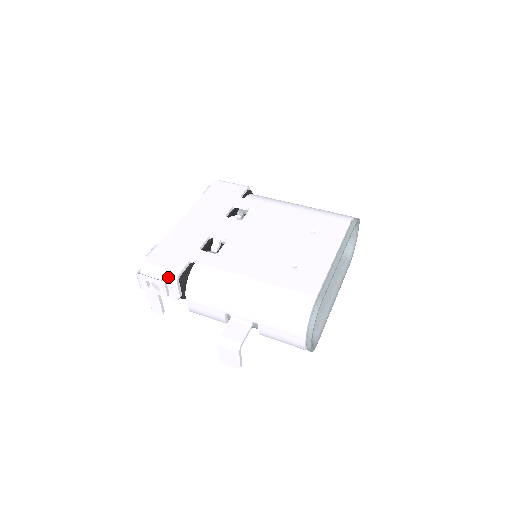
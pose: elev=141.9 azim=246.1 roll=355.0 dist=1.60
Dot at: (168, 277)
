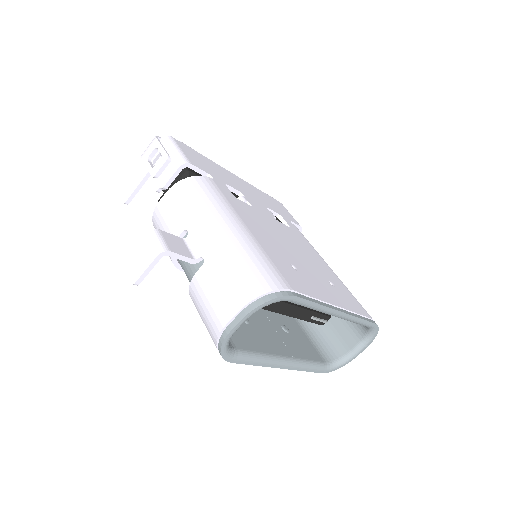
Dot at: (178, 157)
